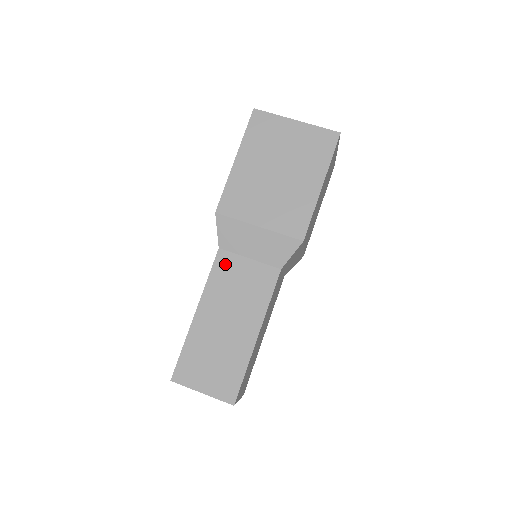
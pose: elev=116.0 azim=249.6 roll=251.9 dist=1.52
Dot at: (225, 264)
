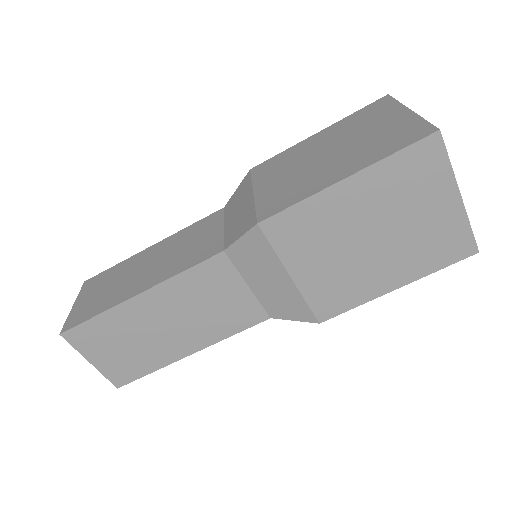
Dot at: (216, 272)
